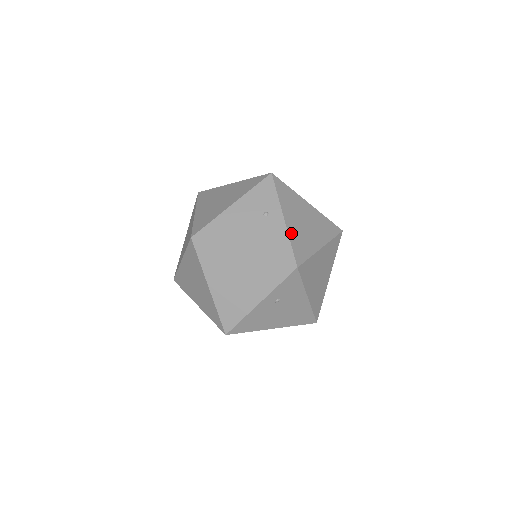
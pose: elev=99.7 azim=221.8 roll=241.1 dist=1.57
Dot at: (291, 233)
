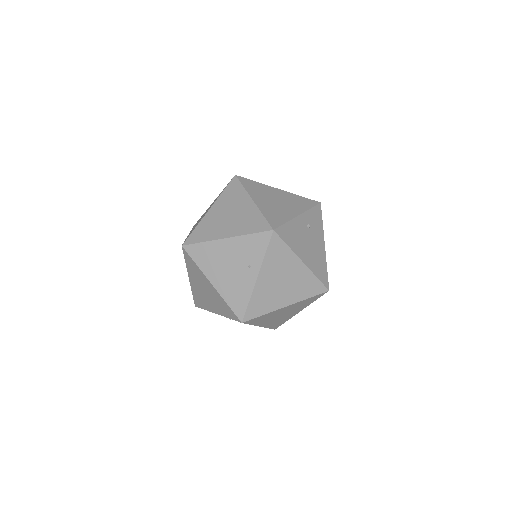
Dot at: occluded
